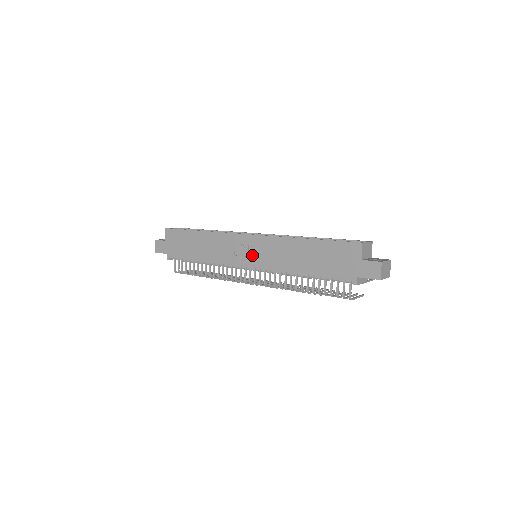
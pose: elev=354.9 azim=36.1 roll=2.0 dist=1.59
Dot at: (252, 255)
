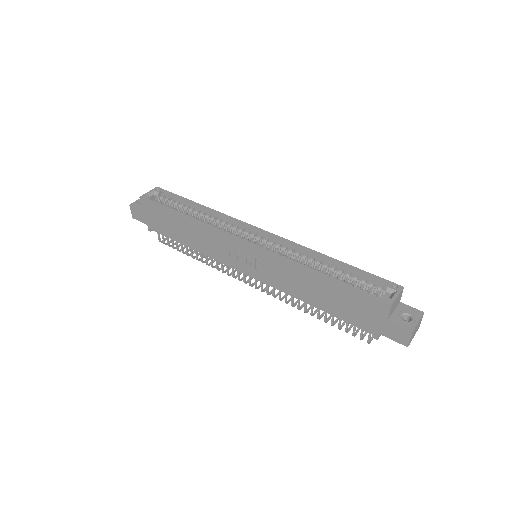
Dot at: (251, 265)
